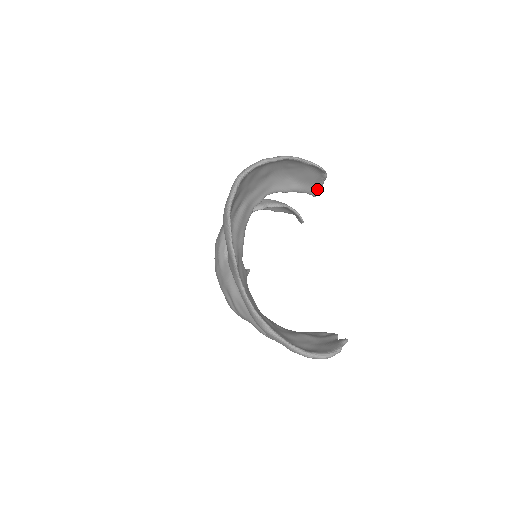
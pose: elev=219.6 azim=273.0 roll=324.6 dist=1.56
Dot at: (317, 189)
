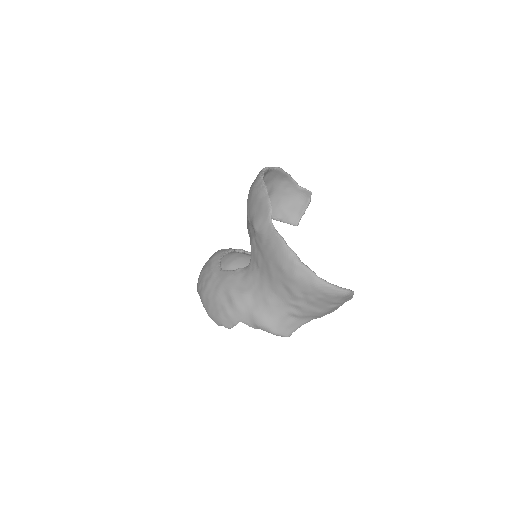
Dot at: (299, 218)
